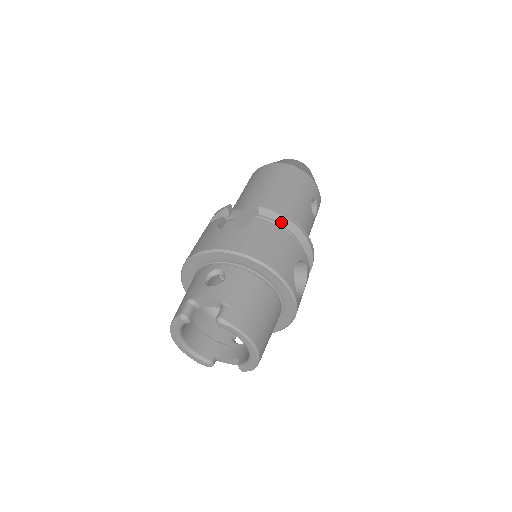
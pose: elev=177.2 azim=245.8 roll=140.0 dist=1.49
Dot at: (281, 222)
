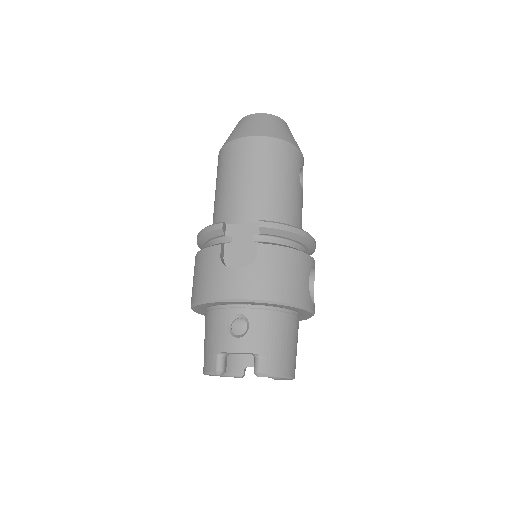
Dot at: (284, 236)
